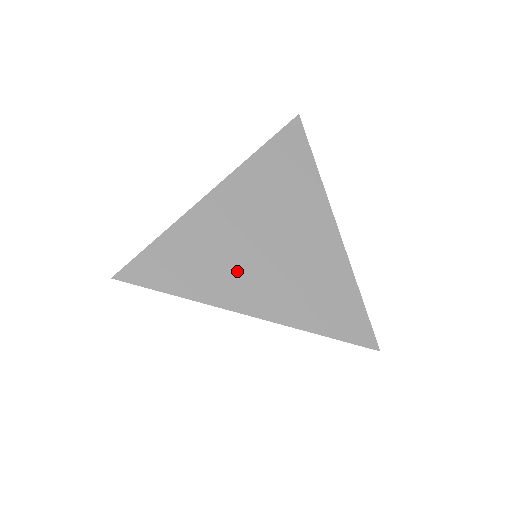
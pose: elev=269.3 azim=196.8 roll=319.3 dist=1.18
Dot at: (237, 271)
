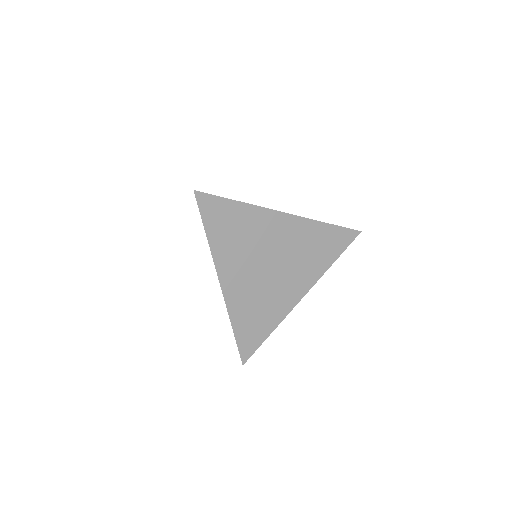
Dot at: (275, 295)
